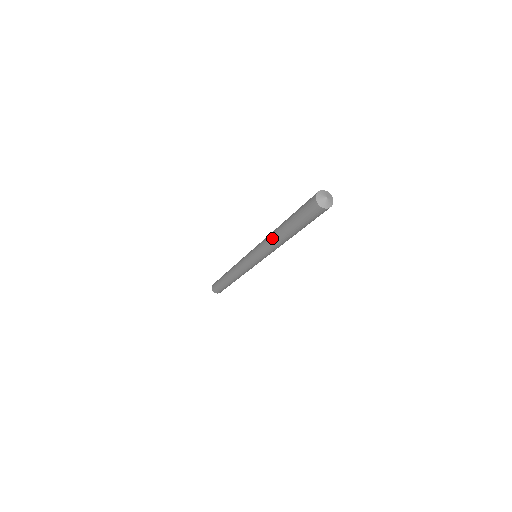
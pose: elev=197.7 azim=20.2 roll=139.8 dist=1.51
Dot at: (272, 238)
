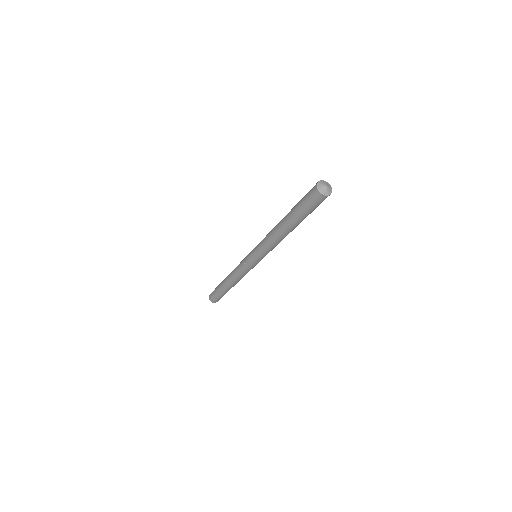
Dot at: (275, 227)
